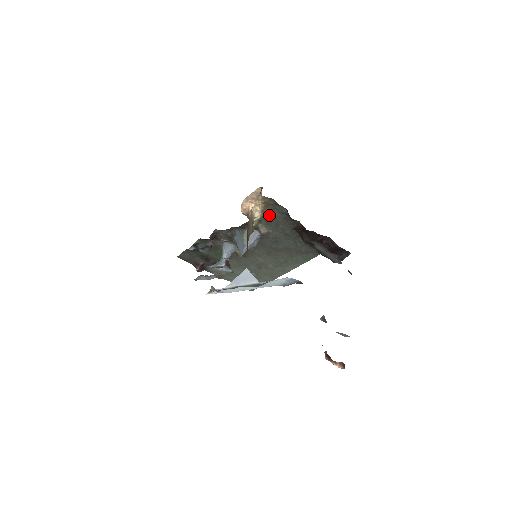
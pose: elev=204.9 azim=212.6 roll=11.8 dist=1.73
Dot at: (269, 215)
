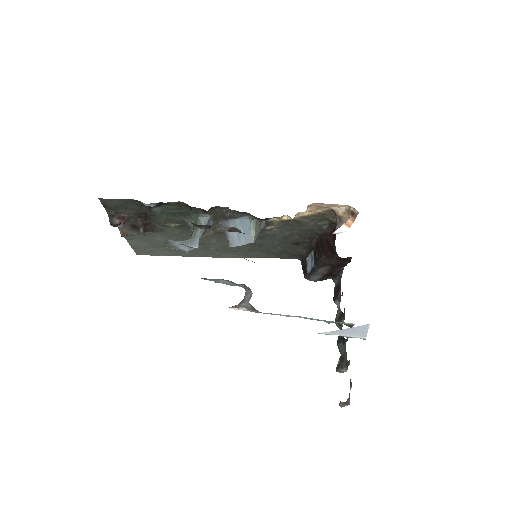
Dot at: (303, 221)
